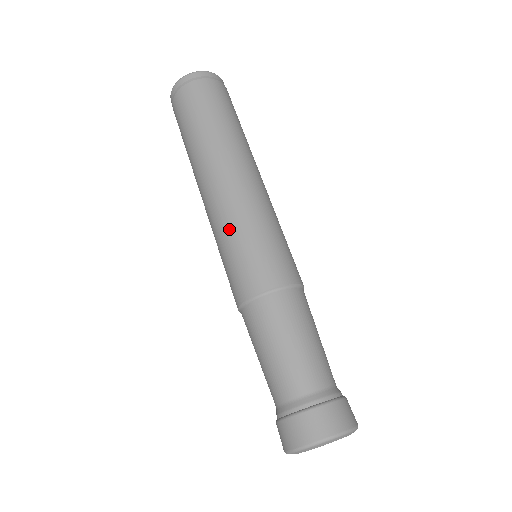
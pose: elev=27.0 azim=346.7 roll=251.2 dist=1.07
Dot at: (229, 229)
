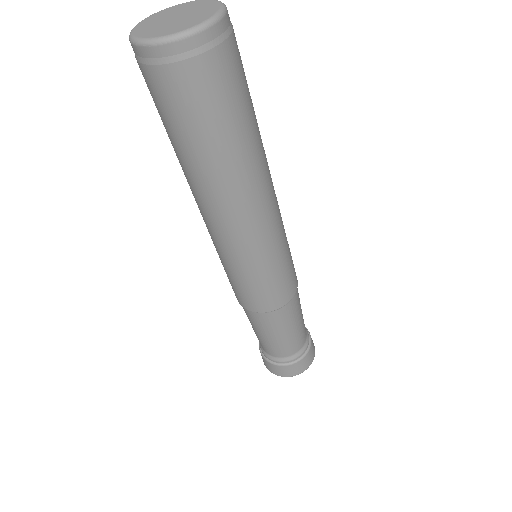
Dot at: (252, 264)
